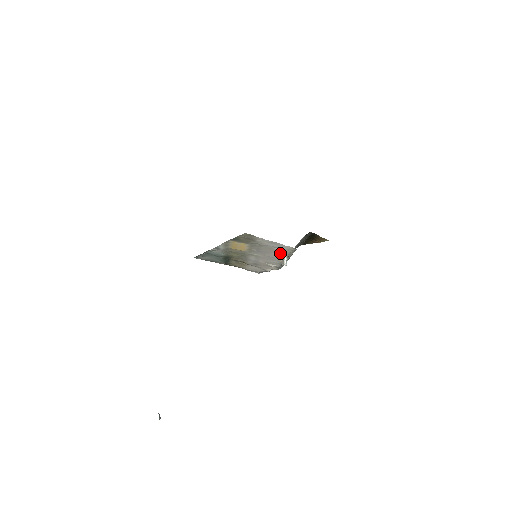
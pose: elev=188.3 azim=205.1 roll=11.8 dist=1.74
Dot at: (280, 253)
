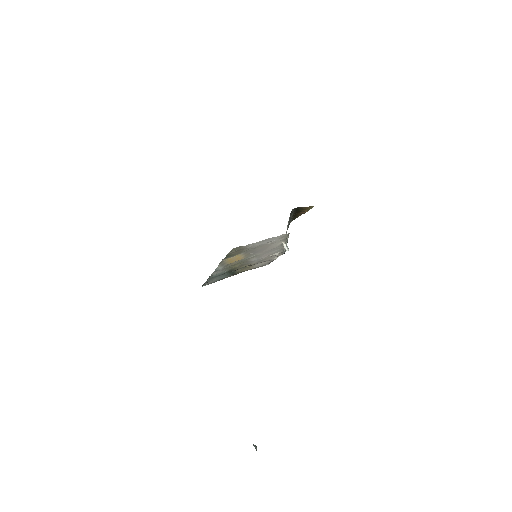
Dot at: (276, 243)
